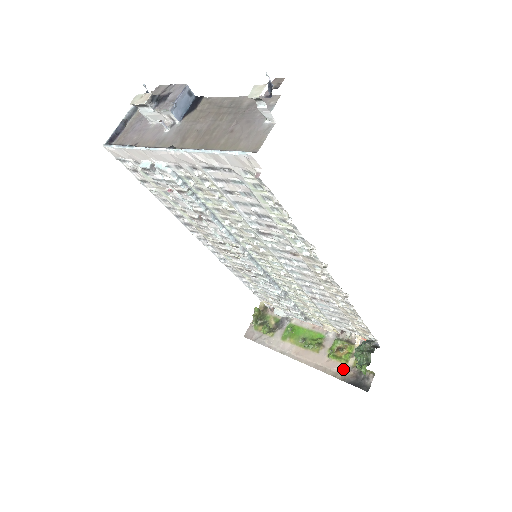
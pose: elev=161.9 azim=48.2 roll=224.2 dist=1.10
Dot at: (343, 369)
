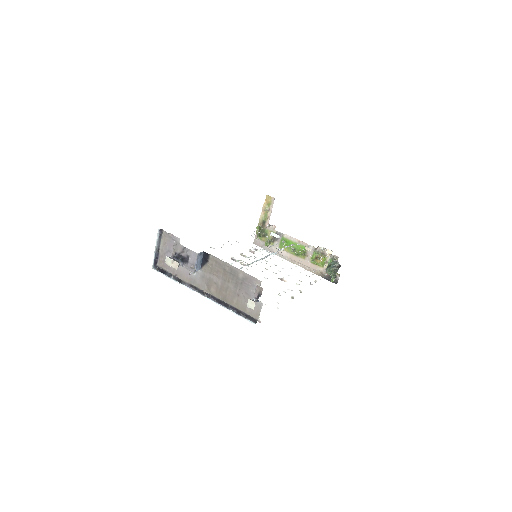
Dot at: (321, 270)
